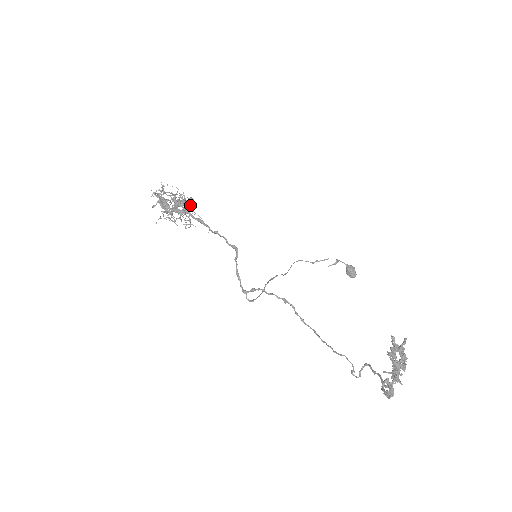
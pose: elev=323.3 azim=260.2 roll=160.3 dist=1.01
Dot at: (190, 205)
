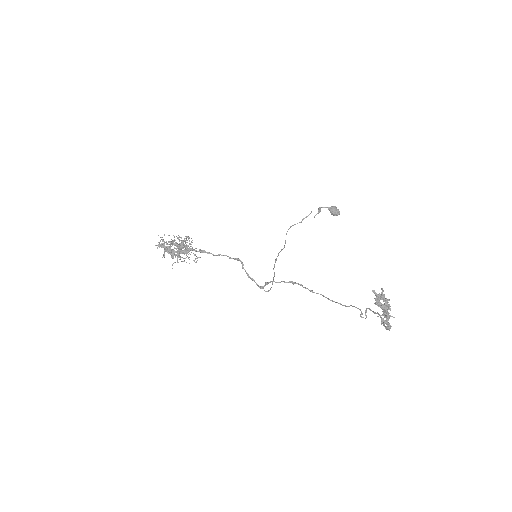
Dot at: (189, 244)
